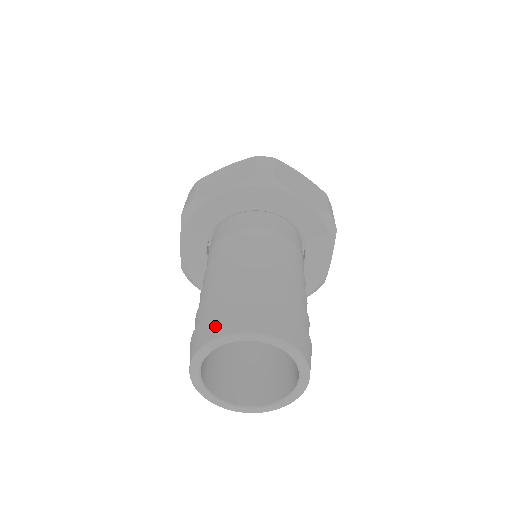
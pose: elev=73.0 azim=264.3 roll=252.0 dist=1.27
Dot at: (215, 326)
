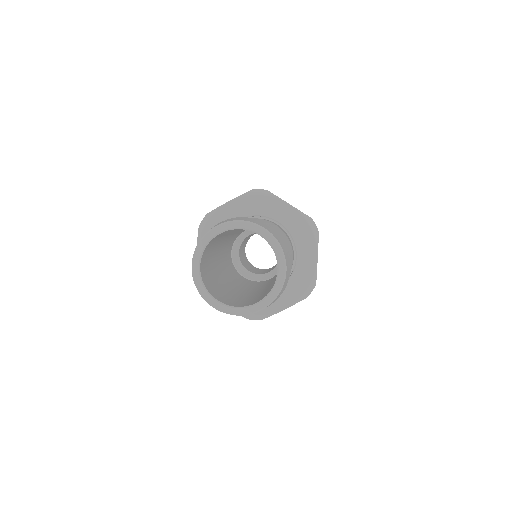
Dot at: (260, 223)
